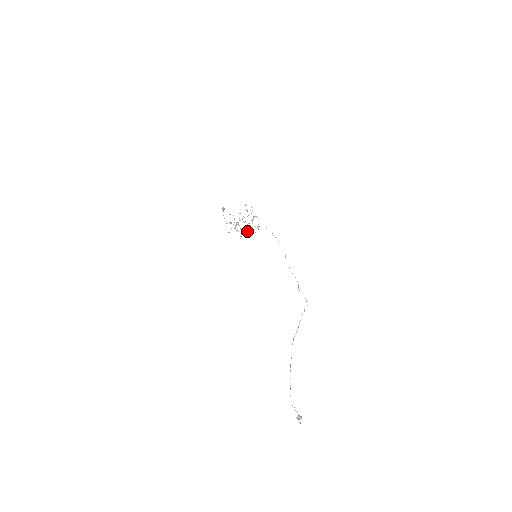
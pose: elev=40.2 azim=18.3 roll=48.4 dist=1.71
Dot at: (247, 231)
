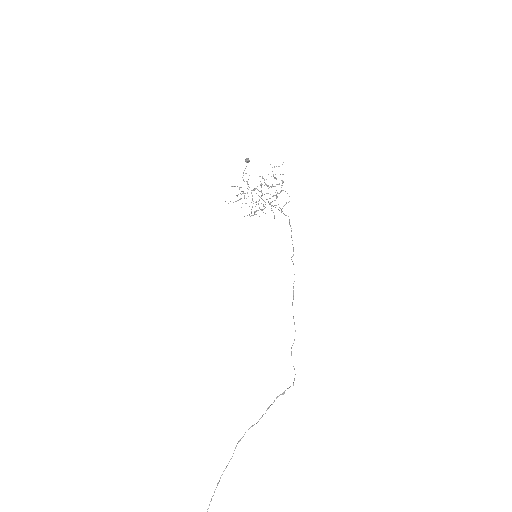
Dot at: (262, 209)
